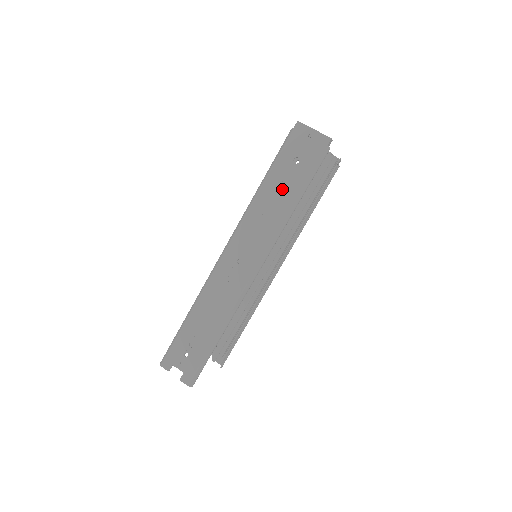
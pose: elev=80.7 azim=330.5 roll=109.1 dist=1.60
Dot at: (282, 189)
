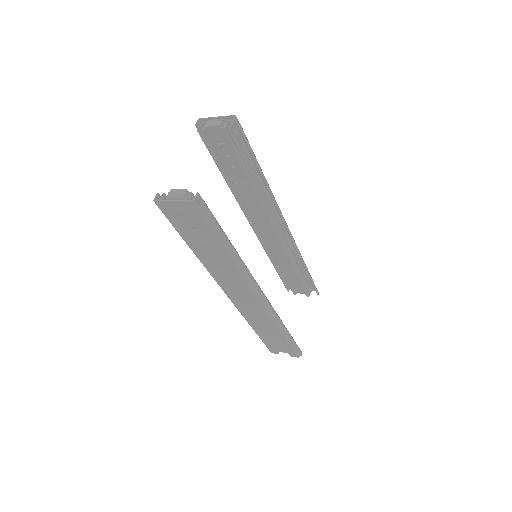
Dot at: (210, 251)
